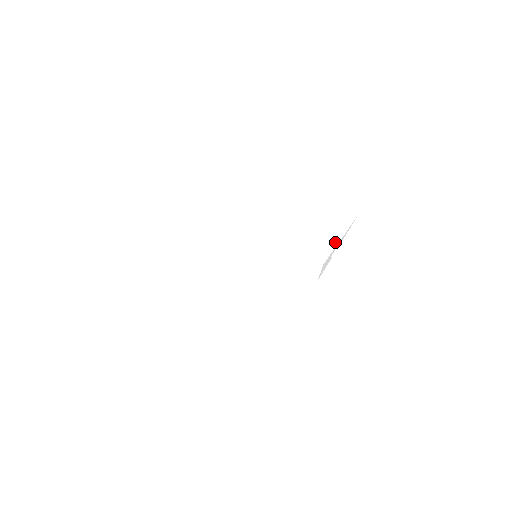
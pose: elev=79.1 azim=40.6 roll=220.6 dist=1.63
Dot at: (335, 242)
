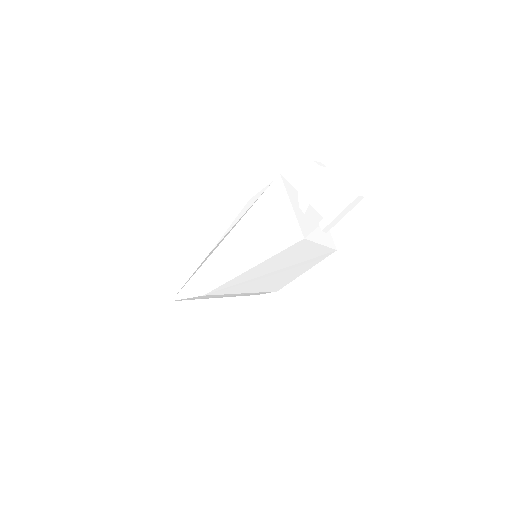
Dot at: (291, 214)
